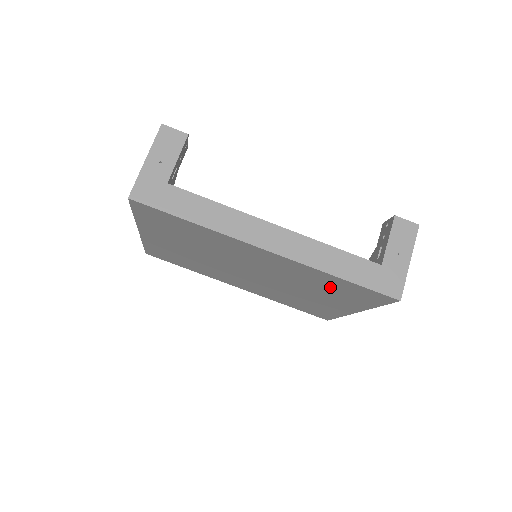
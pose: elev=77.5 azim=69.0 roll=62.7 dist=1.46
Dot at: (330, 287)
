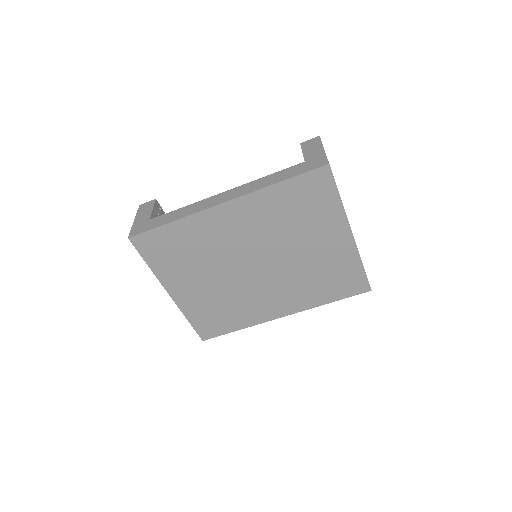
Dot at: (294, 209)
